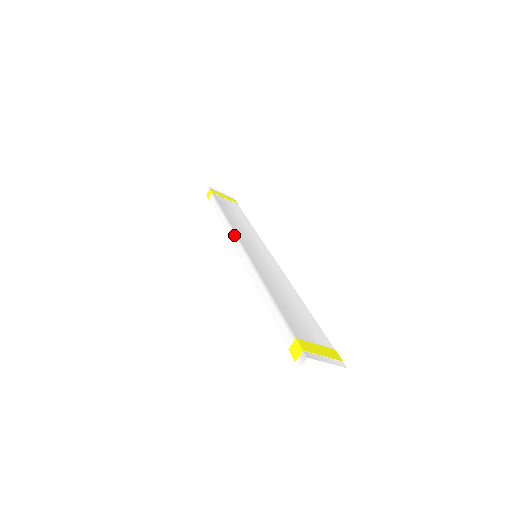
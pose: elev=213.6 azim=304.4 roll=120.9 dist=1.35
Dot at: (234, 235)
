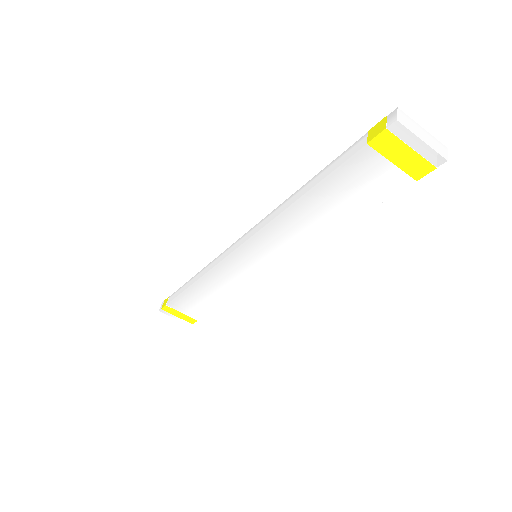
Dot at: (220, 255)
